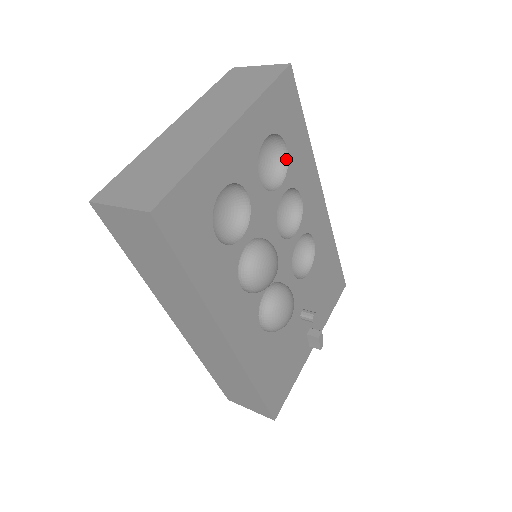
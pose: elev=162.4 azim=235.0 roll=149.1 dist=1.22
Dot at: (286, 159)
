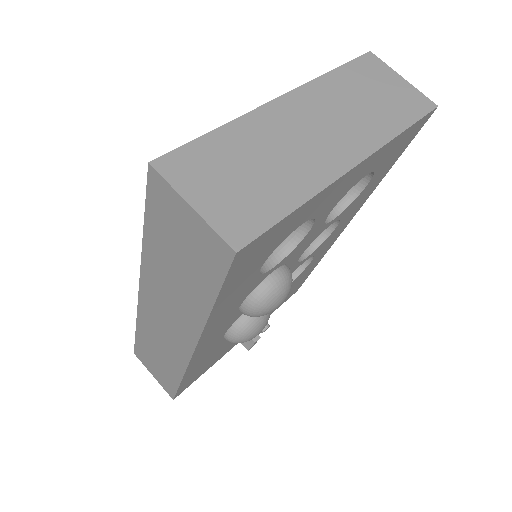
Dot at: (357, 193)
